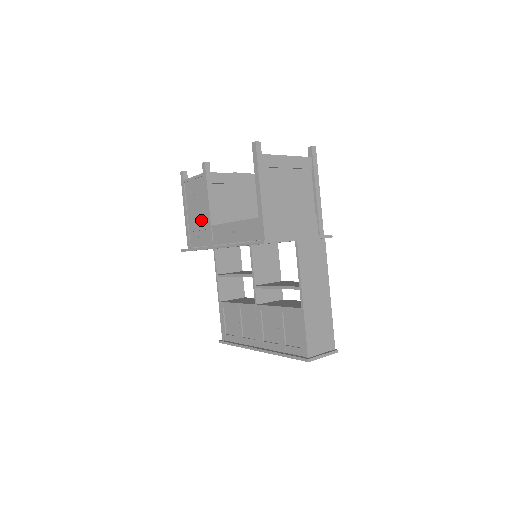
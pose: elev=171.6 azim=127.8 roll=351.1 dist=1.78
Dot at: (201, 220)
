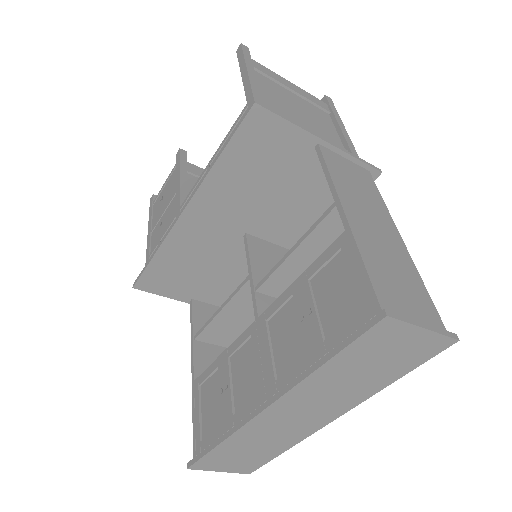
Dot at: (167, 219)
